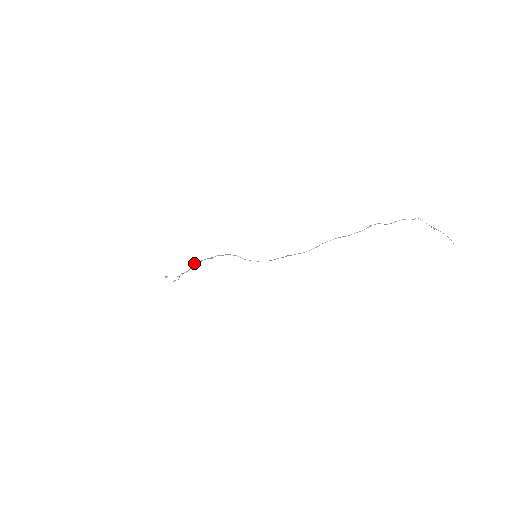
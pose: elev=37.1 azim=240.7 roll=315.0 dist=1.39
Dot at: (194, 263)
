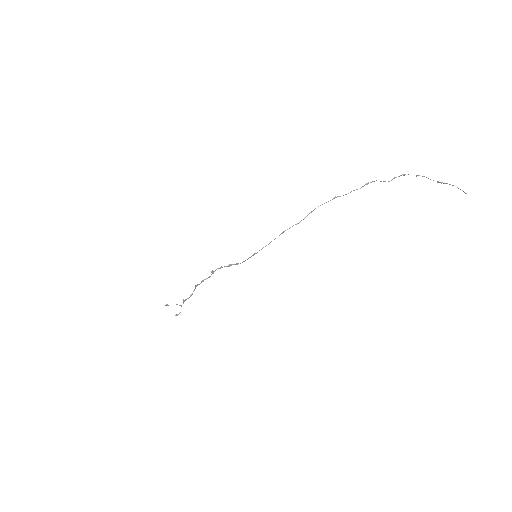
Dot at: occluded
